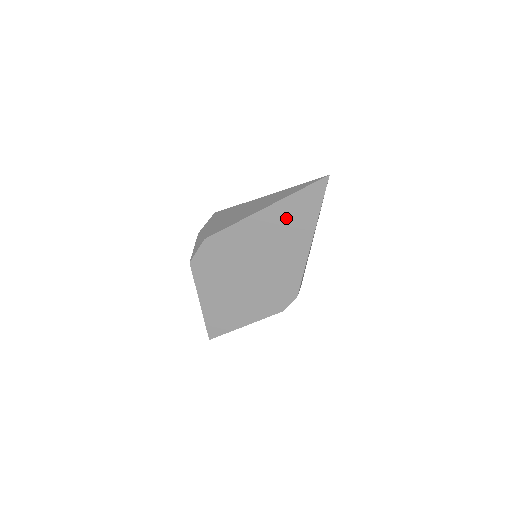
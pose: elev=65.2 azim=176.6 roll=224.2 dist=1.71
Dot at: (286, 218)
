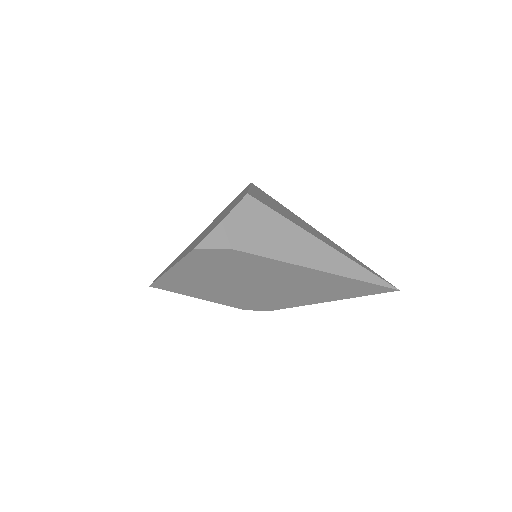
Dot at: (326, 284)
